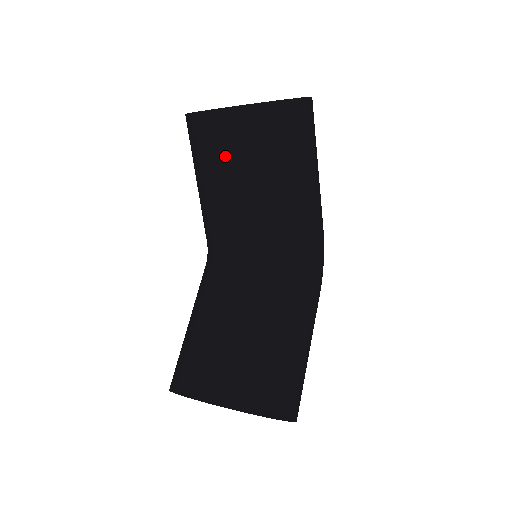
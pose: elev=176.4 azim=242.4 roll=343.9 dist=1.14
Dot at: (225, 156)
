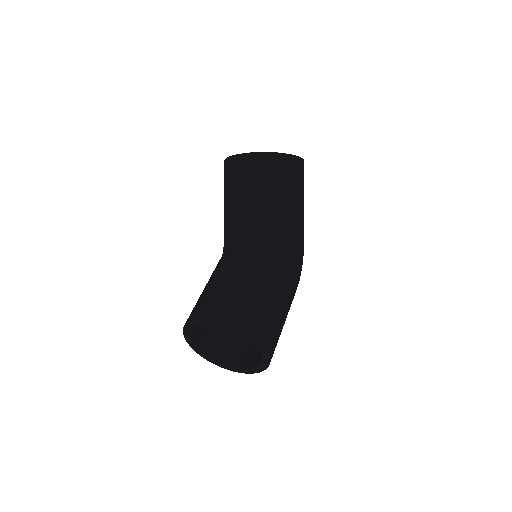
Dot at: (246, 181)
